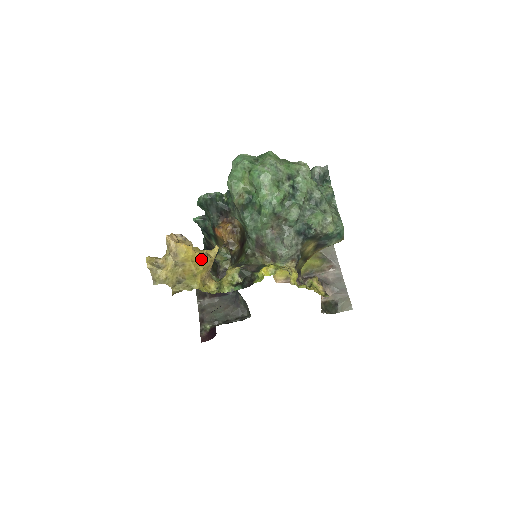
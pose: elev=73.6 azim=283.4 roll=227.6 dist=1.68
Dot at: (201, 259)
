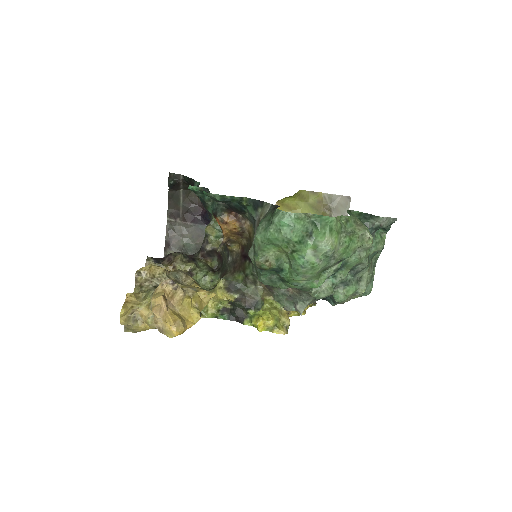
Dot at: occluded
